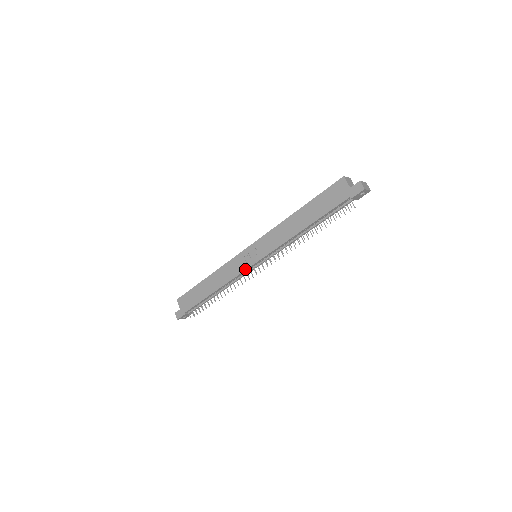
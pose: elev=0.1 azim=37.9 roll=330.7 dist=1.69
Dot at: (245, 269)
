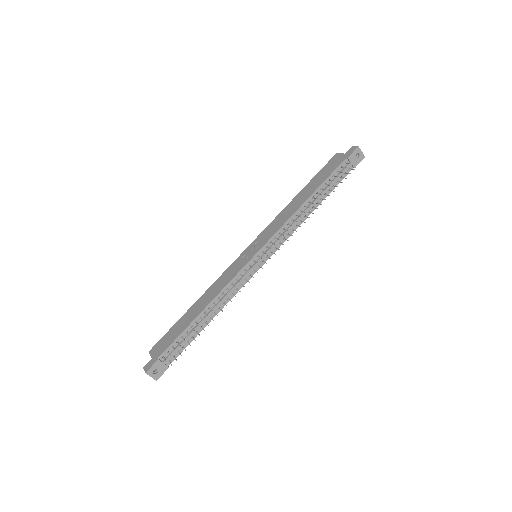
Dot at: (244, 265)
